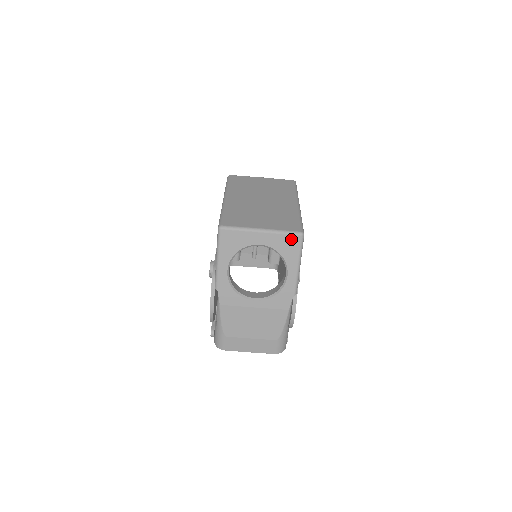
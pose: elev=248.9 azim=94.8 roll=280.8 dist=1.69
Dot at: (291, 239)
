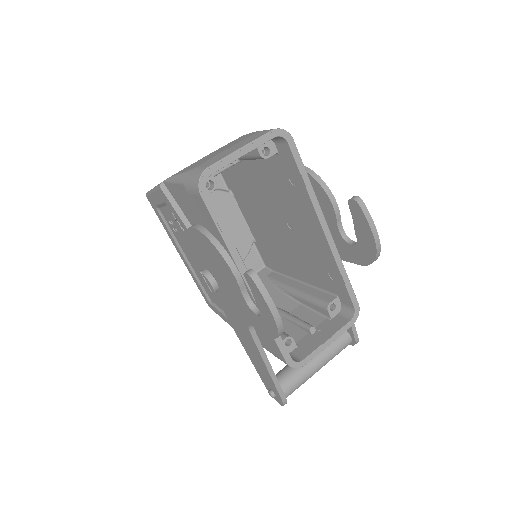
Dot at: occluded
